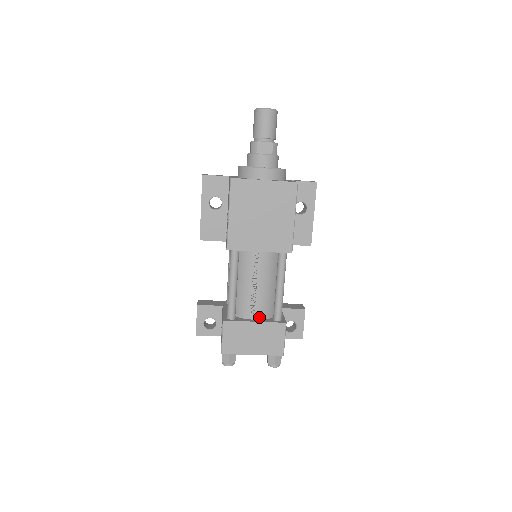
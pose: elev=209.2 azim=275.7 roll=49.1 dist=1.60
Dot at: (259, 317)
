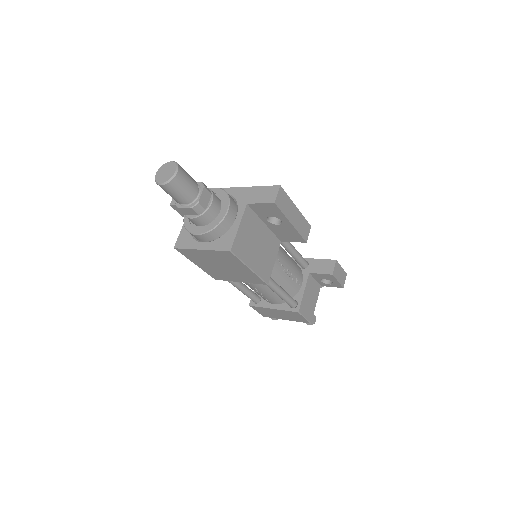
Dot at: (277, 303)
